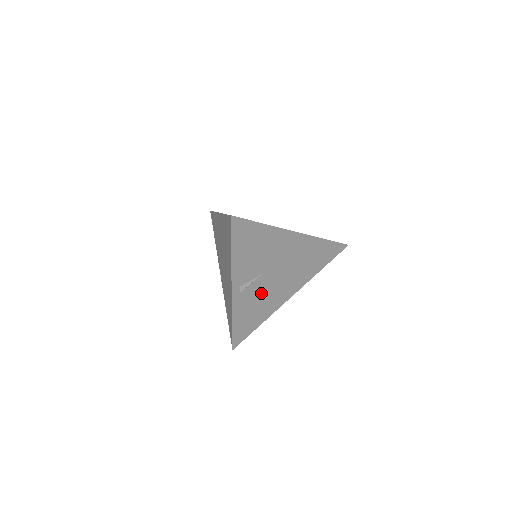
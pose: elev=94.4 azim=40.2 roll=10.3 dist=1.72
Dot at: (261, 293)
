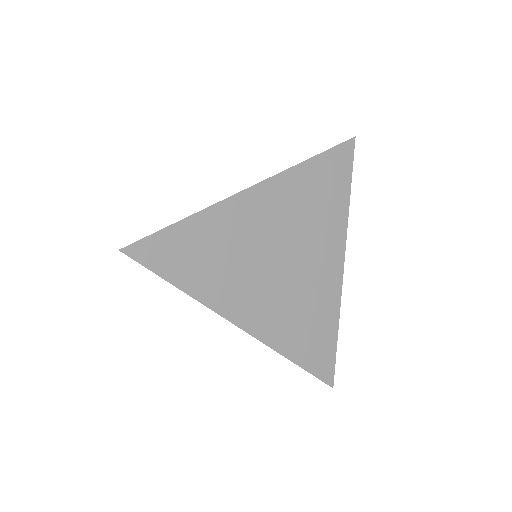
Dot at: occluded
